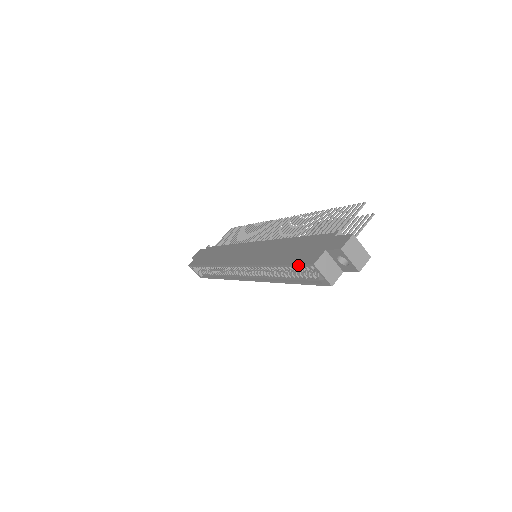
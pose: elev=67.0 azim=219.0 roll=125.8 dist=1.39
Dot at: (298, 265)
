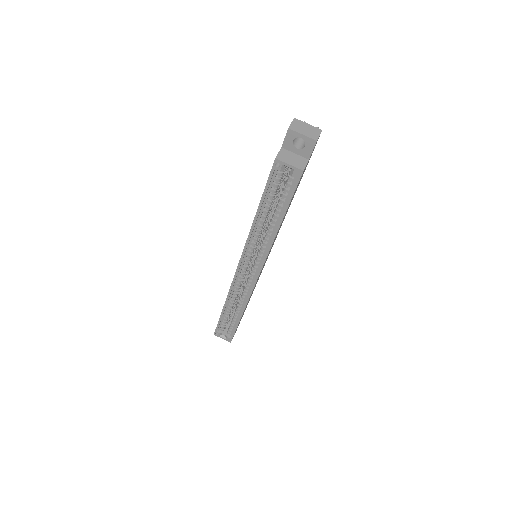
Dot at: (268, 180)
